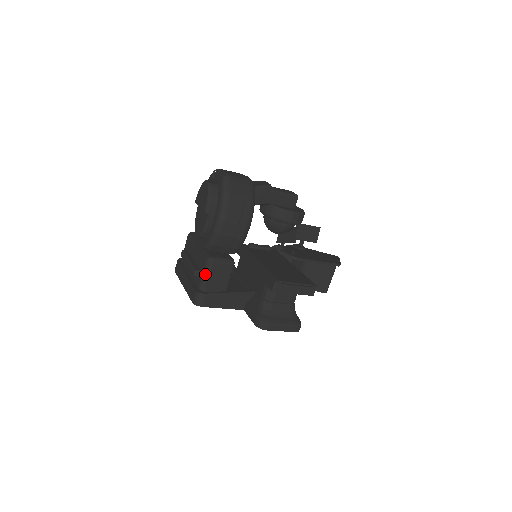
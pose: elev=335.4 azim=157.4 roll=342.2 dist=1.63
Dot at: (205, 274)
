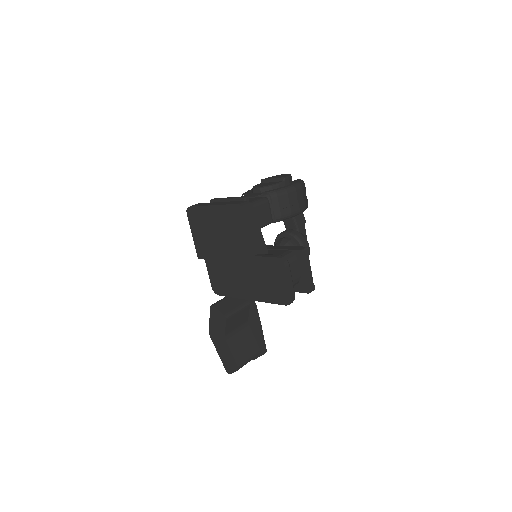
Dot at: (258, 201)
